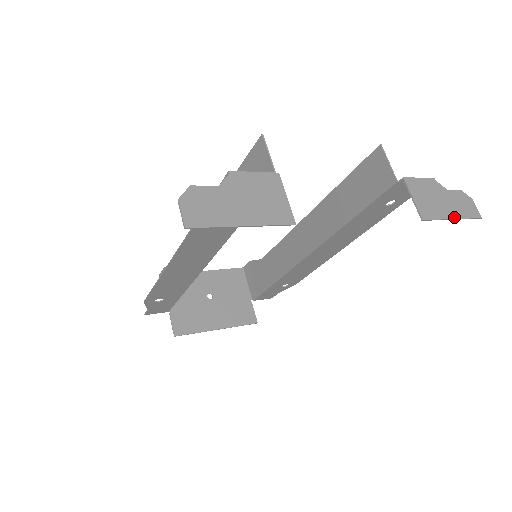
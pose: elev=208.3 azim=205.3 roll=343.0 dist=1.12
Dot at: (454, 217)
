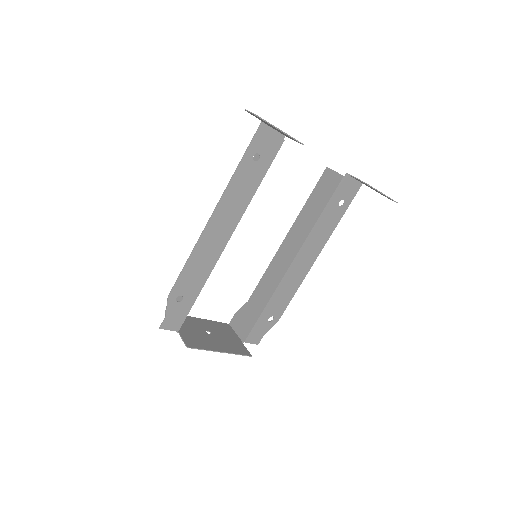
Dot at: (382, 193)
